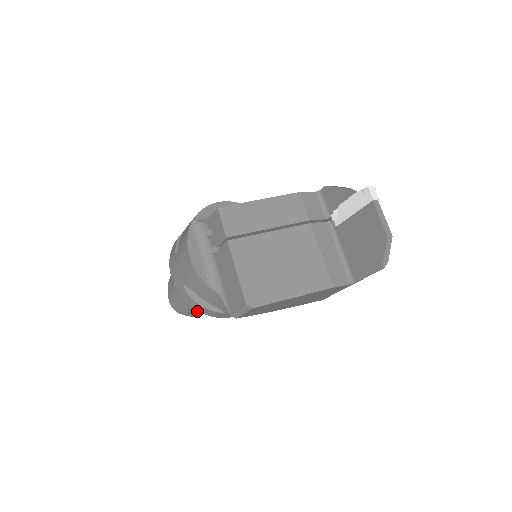
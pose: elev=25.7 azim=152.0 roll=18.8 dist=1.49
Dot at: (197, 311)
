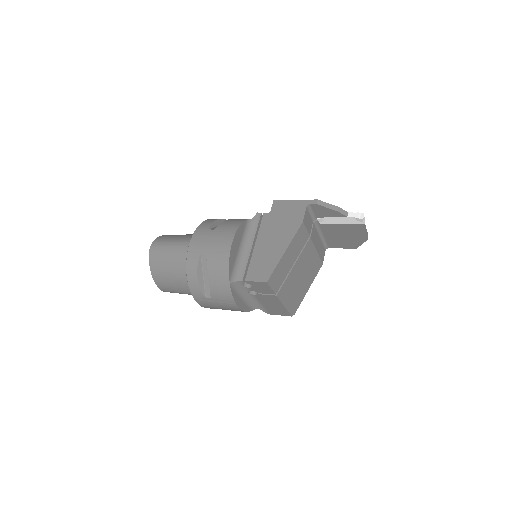
Dot at: occluded
